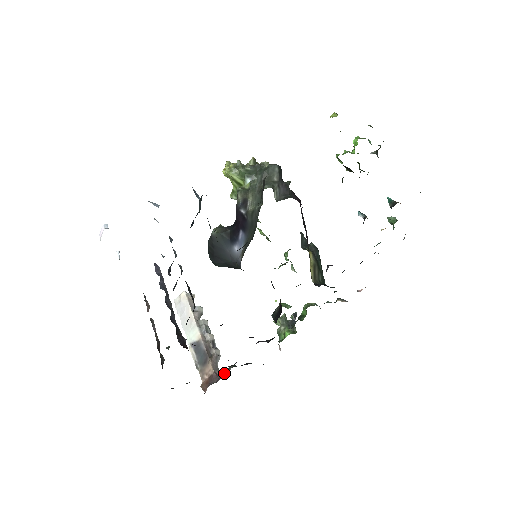
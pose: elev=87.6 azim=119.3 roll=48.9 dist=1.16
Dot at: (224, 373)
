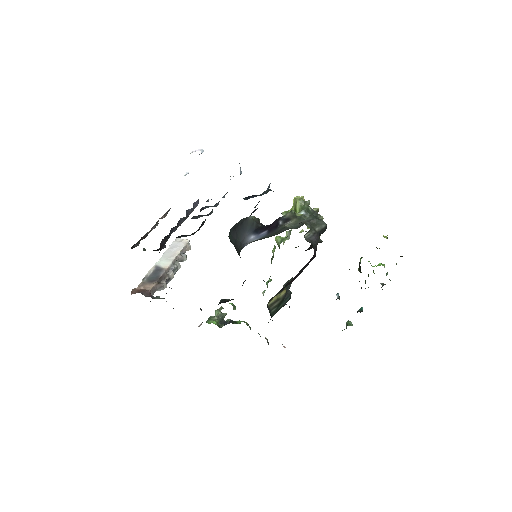
Dot at: (155, 297)
